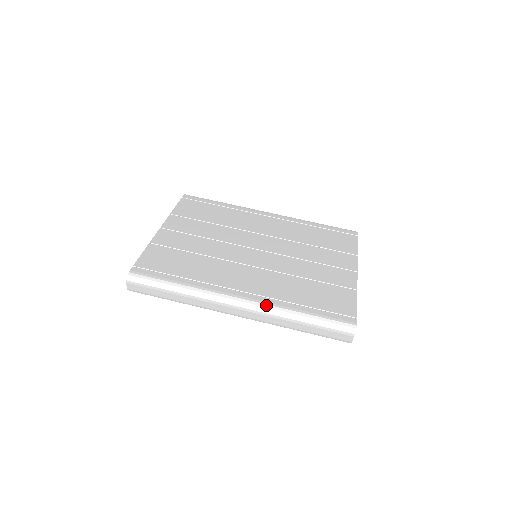
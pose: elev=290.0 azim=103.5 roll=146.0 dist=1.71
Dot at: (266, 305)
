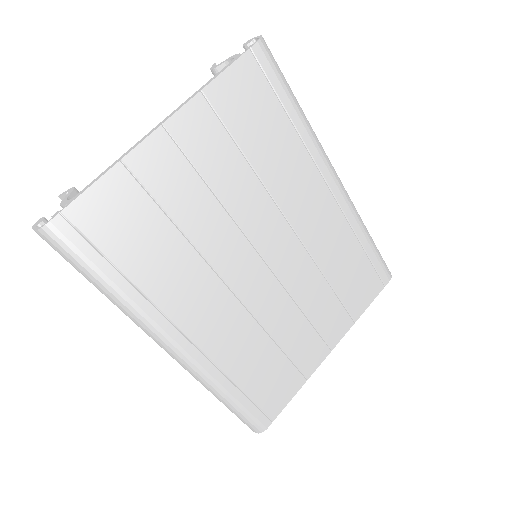
Dot at: (199, 371)
